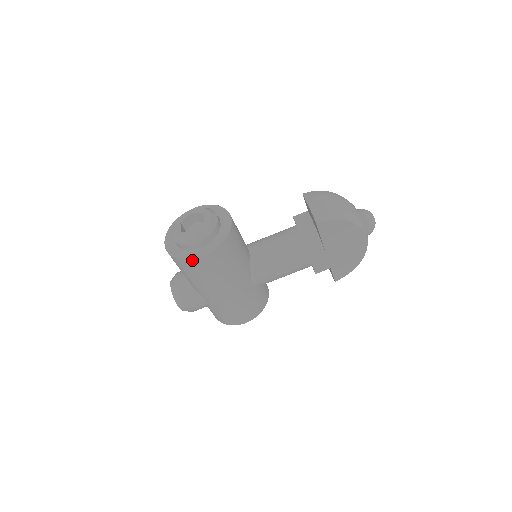
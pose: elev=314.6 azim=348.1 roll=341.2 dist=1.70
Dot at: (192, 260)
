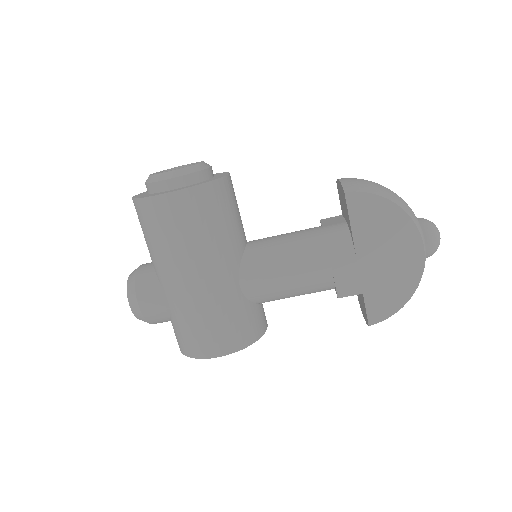
Dot at: (155, 198)
